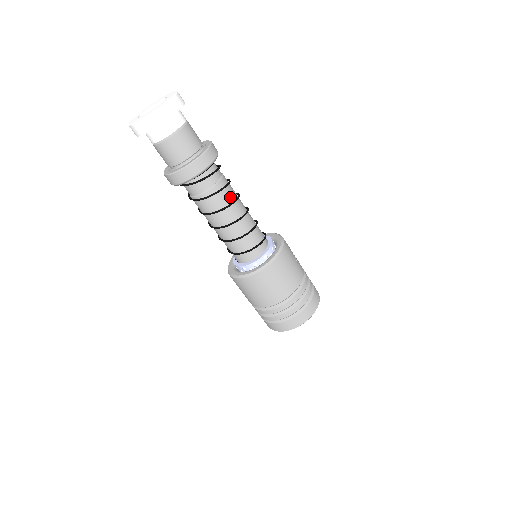
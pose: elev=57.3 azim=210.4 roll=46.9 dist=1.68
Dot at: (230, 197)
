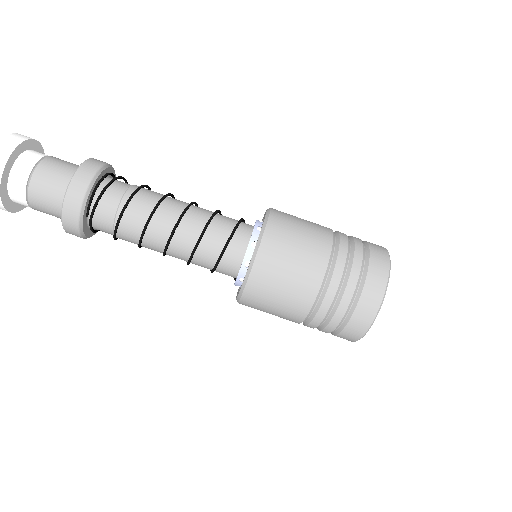
Dot at: (158, 195)
